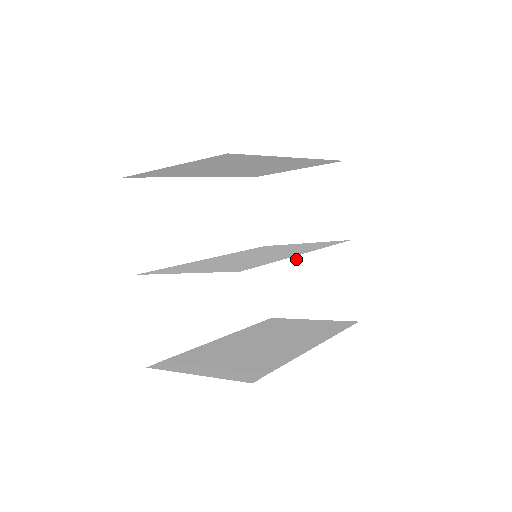
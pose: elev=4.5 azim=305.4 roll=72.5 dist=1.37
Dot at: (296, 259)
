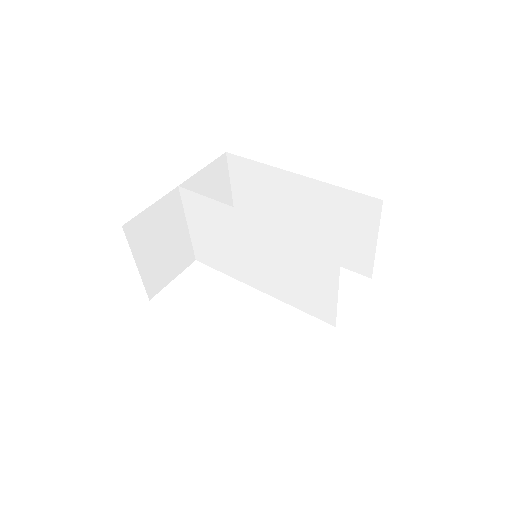
Dot at: occluded
